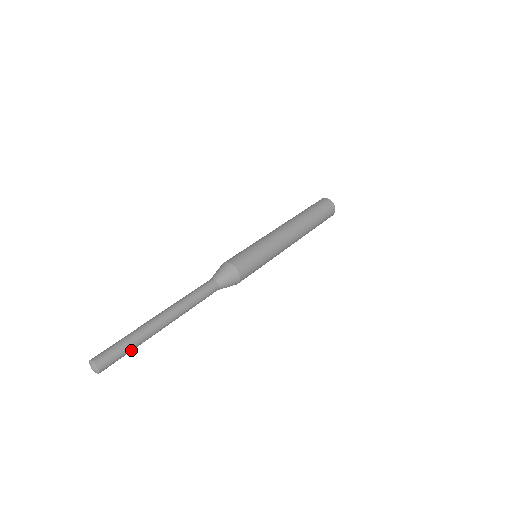
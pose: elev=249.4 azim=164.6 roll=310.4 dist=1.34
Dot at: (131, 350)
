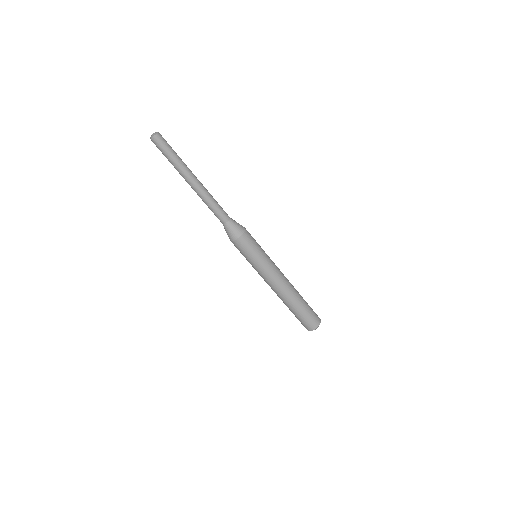
Dot at: (171, 157)
